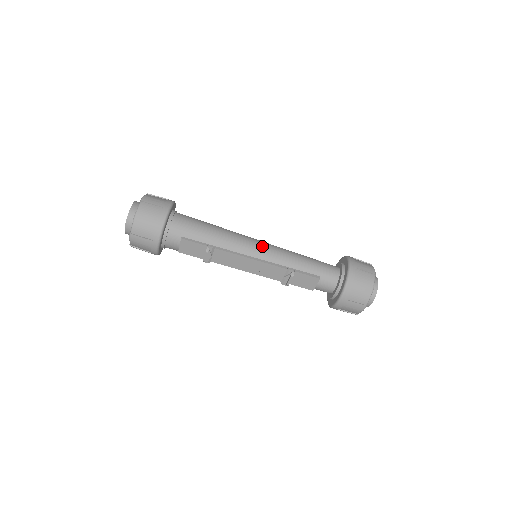
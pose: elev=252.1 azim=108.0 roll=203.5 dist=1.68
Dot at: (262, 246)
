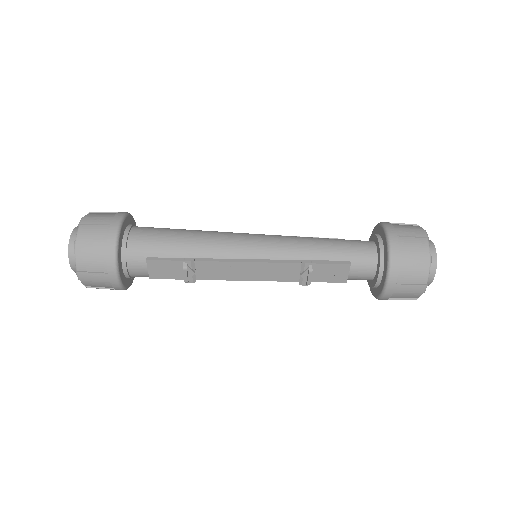
Dot at: (259, 241)
